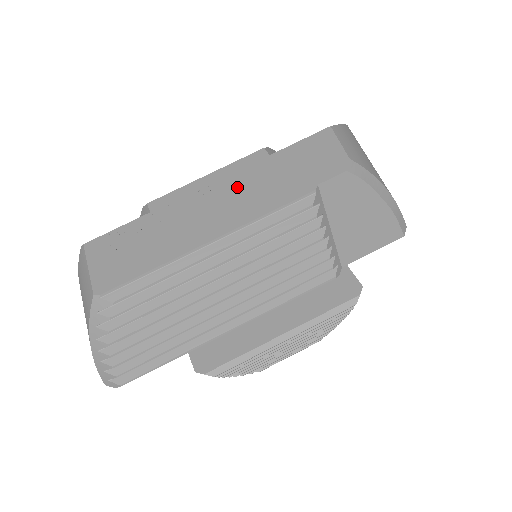
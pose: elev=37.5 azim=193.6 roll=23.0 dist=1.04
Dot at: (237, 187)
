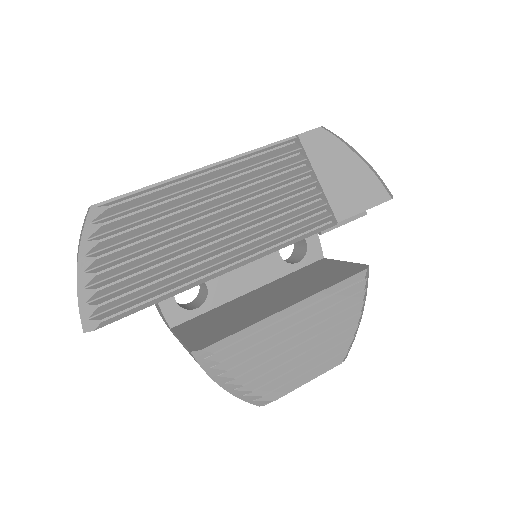
Dot at: occluded
